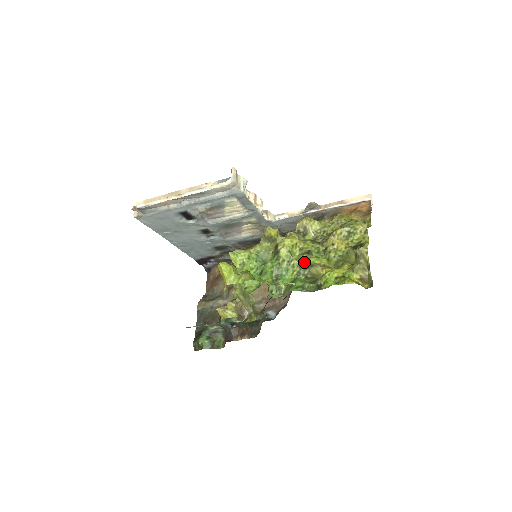
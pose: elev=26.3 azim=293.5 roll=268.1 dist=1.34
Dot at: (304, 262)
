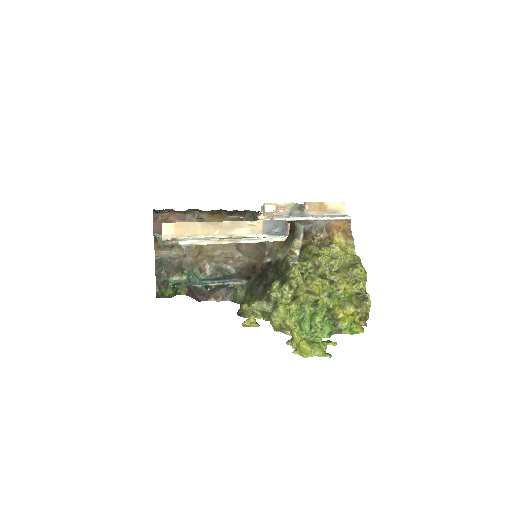
Dot at: (328, 307)
